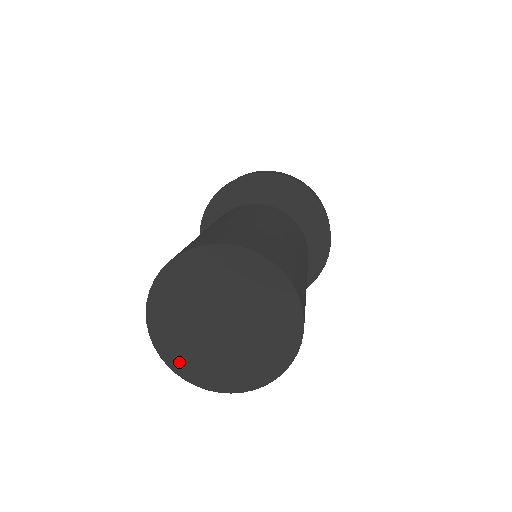
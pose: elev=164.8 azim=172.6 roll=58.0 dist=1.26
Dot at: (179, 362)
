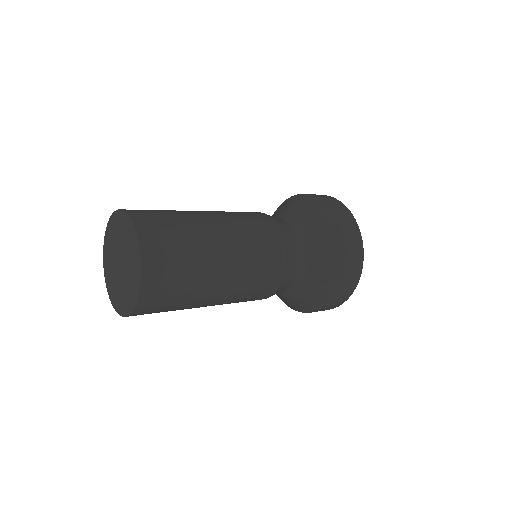
Dot at: (118, 306)
